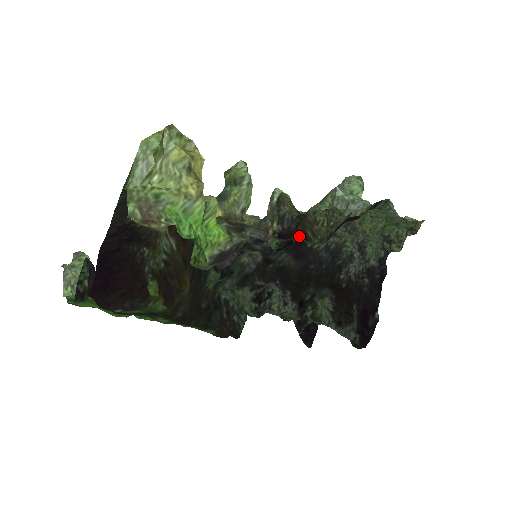
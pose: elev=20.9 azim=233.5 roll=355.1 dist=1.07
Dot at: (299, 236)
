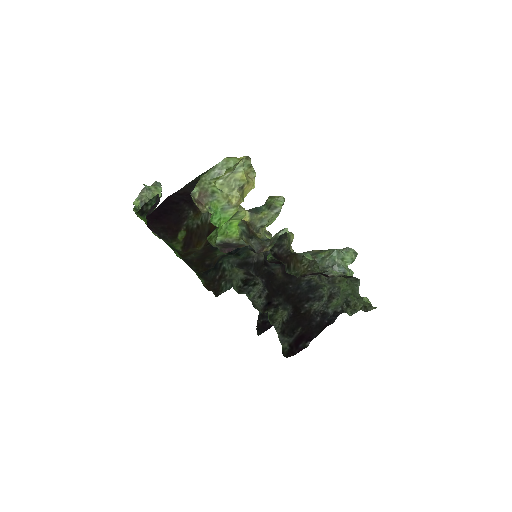
Dot at: (285, 263)
